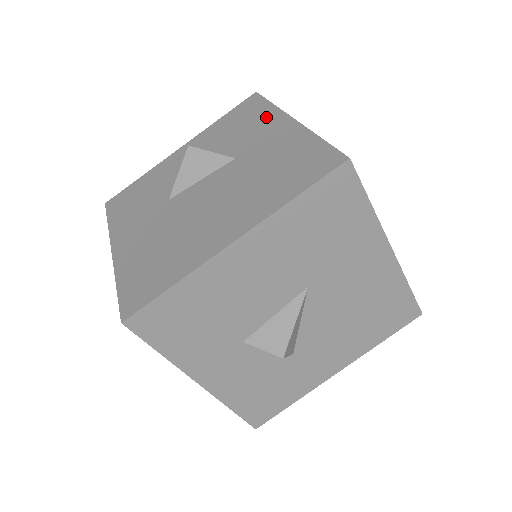
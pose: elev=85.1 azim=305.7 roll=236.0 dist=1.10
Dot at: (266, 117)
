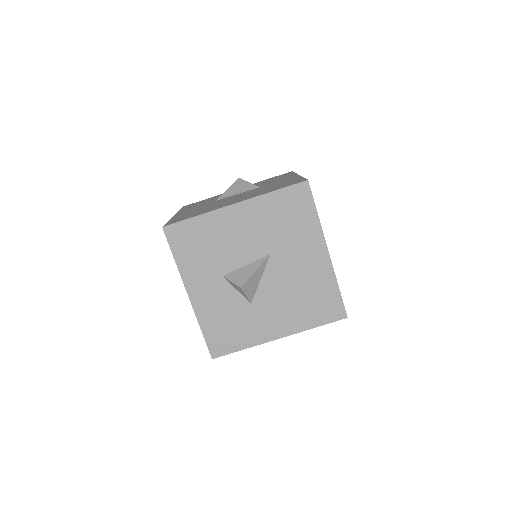
Dot at: (287, 176)
